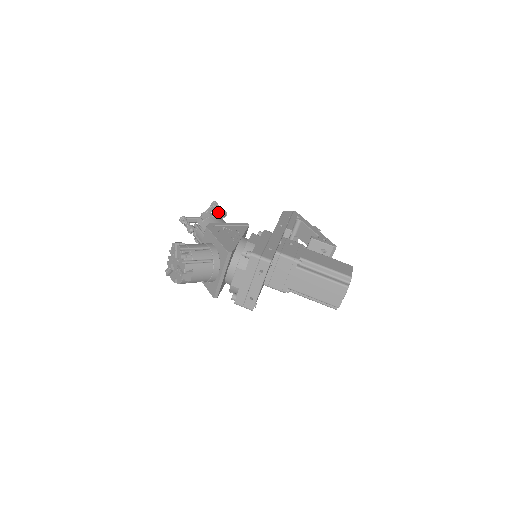
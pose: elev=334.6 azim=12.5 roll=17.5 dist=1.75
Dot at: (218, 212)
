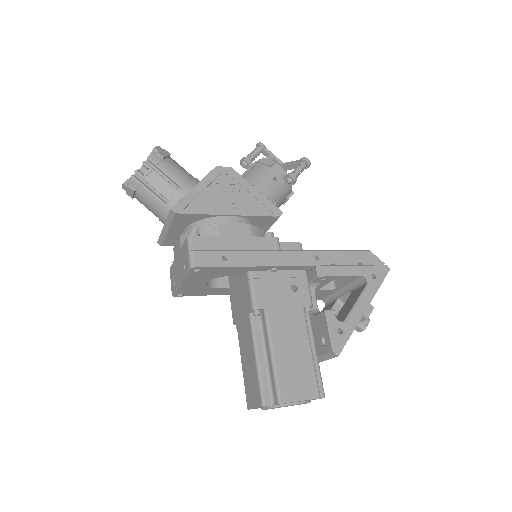
Dot at: occluded
